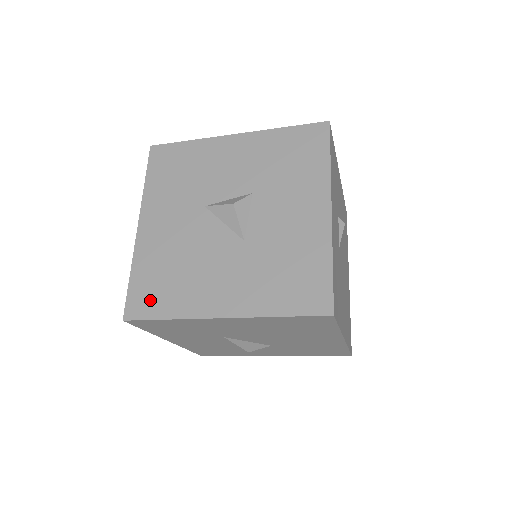
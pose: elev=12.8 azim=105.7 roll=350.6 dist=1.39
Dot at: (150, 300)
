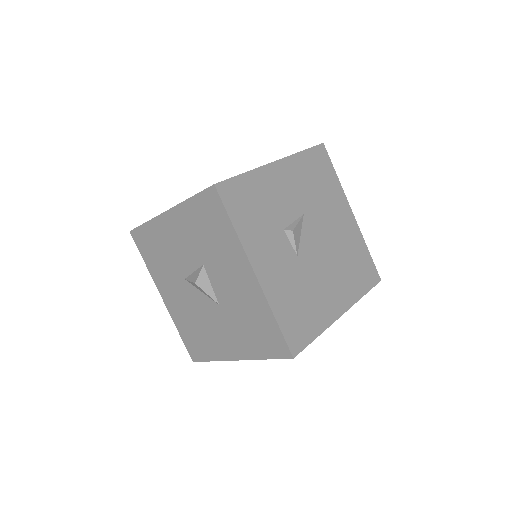
Dot at: (197, 349)
